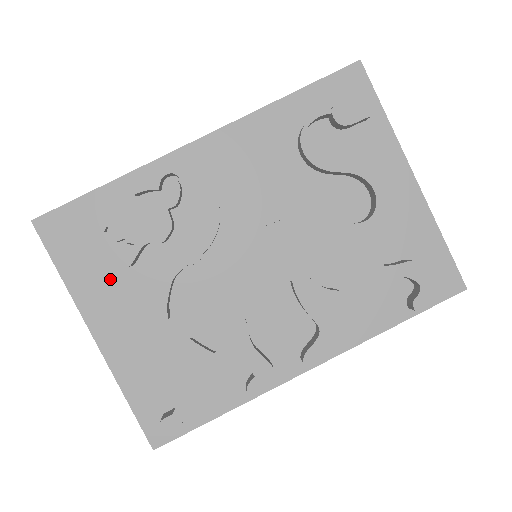
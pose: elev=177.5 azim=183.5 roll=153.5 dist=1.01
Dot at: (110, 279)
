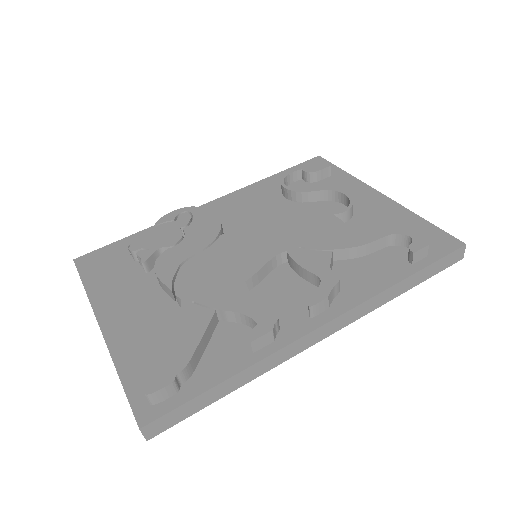
Dot at: (126, 284)
